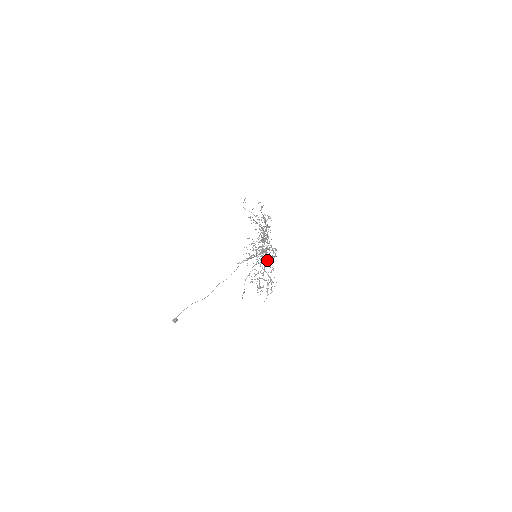
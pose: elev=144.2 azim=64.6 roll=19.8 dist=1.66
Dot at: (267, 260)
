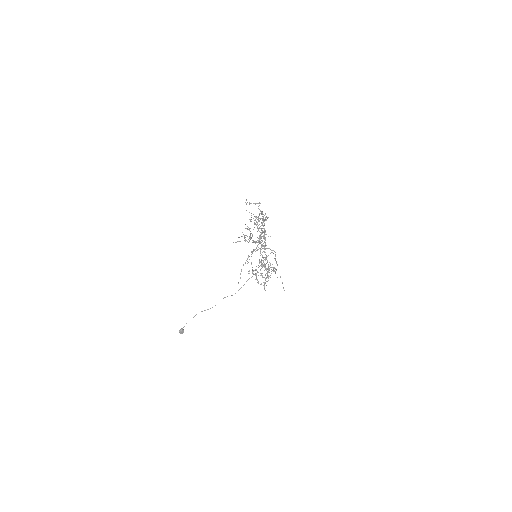
Dot at: occluded
